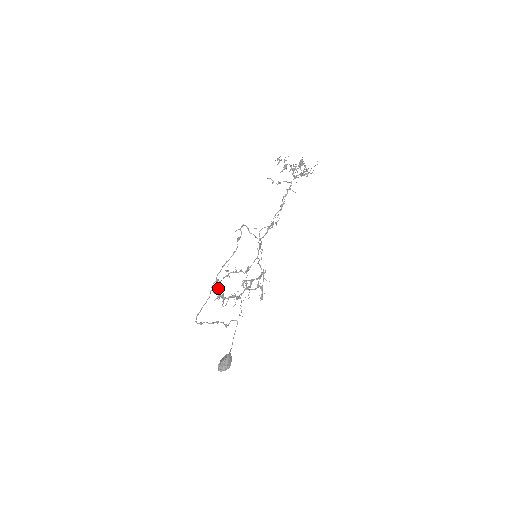
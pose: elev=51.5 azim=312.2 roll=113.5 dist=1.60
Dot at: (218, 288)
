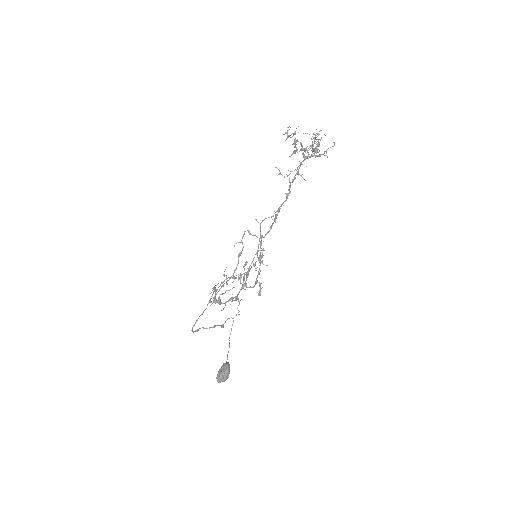
Dot at: occluded
